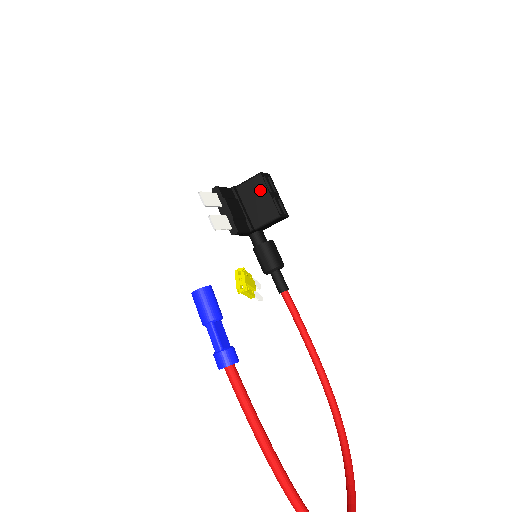
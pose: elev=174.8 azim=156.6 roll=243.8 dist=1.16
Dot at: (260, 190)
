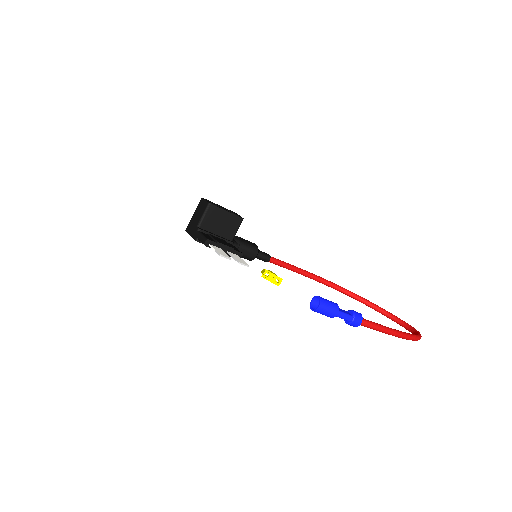
Dot at: (218, 214)
